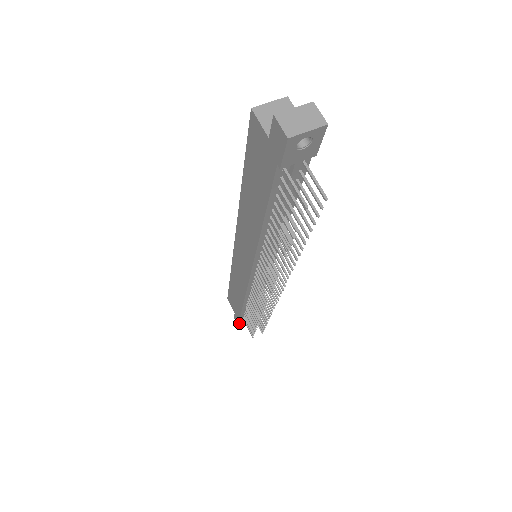
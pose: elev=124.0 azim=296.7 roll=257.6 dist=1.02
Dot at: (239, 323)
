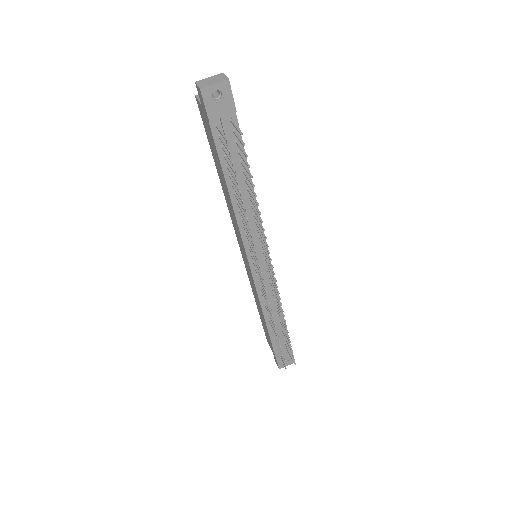
Dot at: (276, 360)
